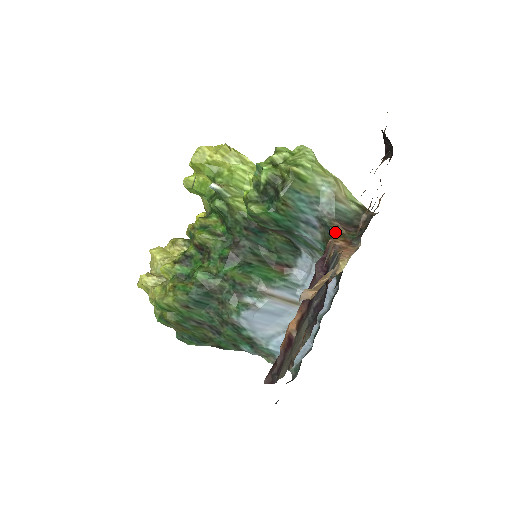
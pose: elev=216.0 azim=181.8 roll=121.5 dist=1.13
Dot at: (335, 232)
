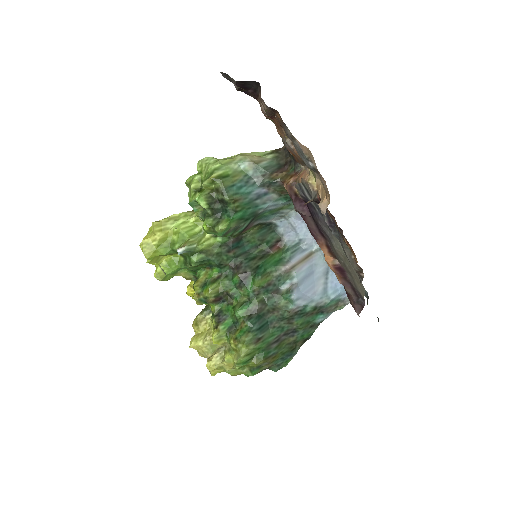
Dot at: (298, 143)
